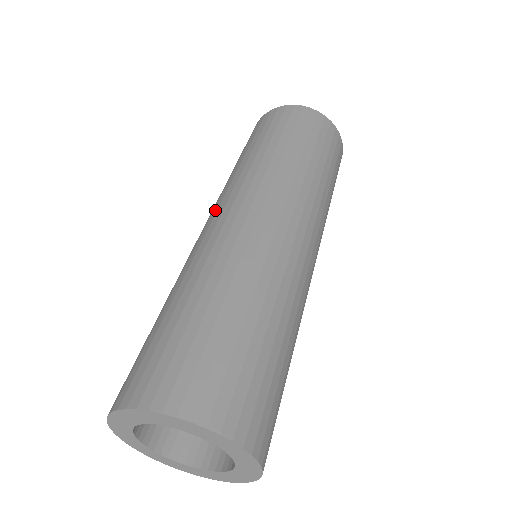
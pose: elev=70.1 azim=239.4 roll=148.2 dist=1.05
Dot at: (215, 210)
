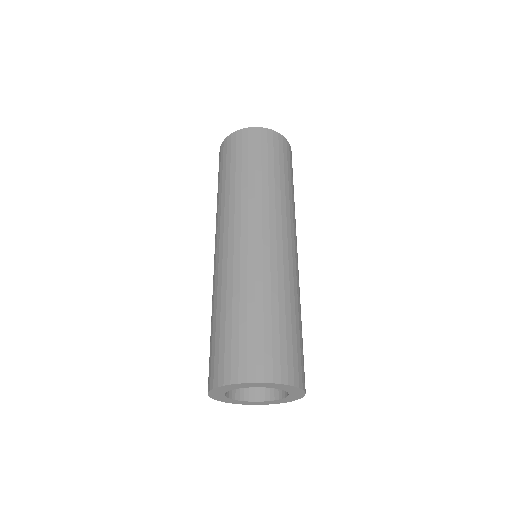
Dot at: occluded
